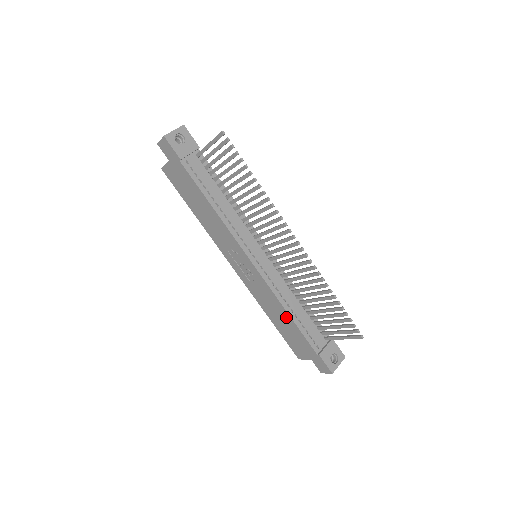
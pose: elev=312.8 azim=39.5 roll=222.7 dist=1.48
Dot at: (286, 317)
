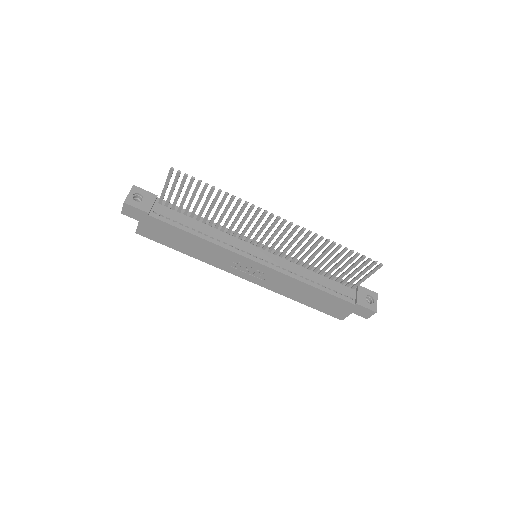
Dot at: (311, 290)
